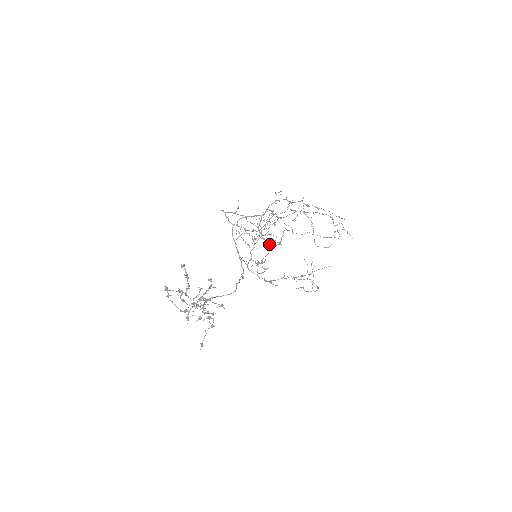
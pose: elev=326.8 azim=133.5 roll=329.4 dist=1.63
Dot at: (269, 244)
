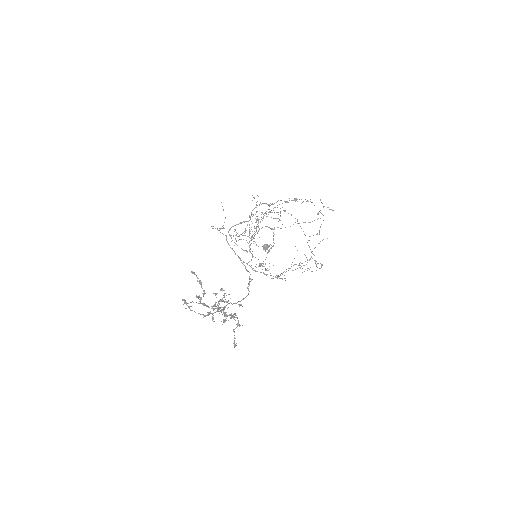
Dot at: occluded
